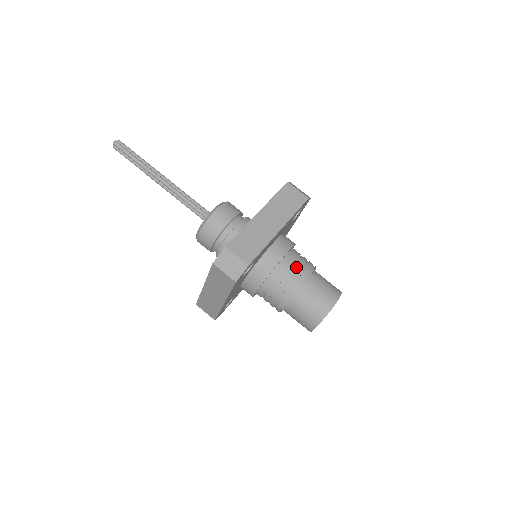
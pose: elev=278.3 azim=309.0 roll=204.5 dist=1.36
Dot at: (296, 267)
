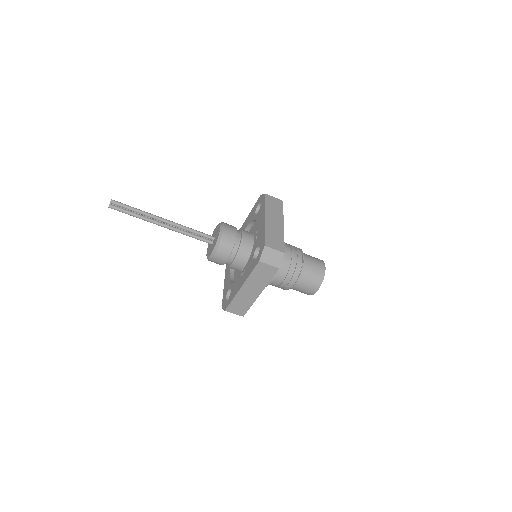
Dot at: (283, 282)
